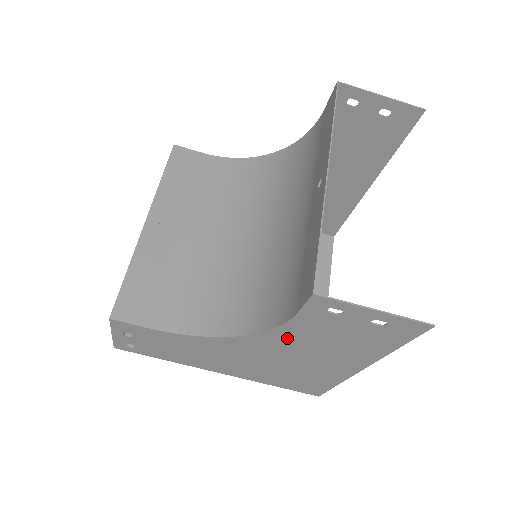
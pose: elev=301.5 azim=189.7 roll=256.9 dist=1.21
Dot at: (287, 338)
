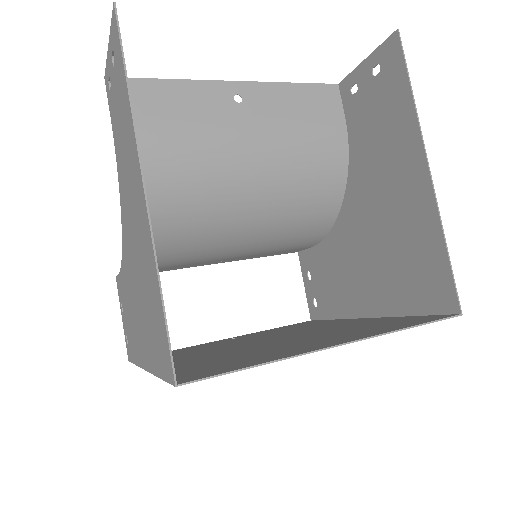
Dot at: (122, 180)
